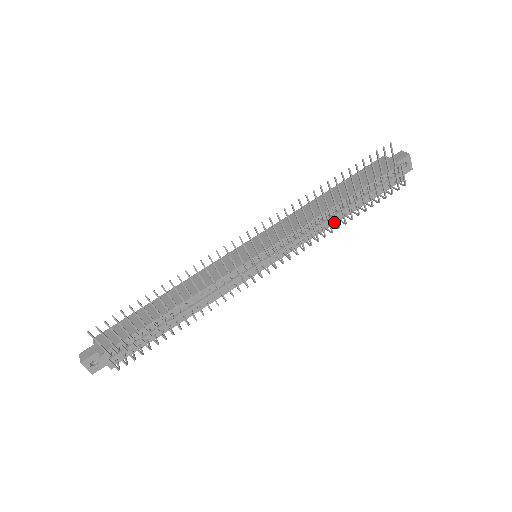
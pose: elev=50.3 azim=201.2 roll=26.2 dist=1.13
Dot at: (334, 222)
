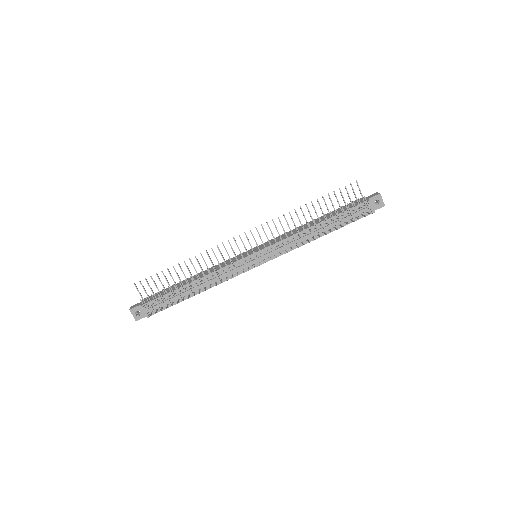
Dot at: (316, 238)
